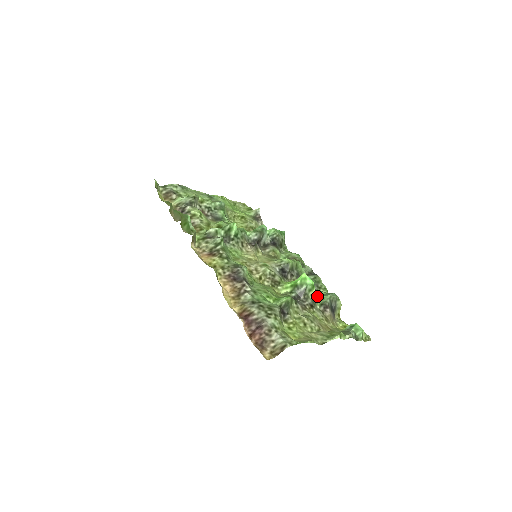
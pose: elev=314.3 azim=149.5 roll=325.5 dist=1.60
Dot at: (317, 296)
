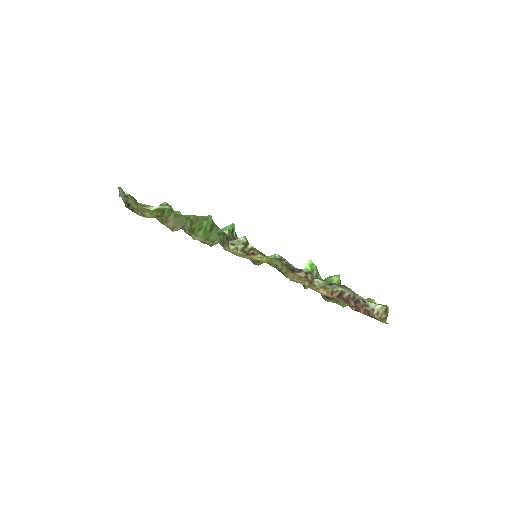
Dot at: occluded
